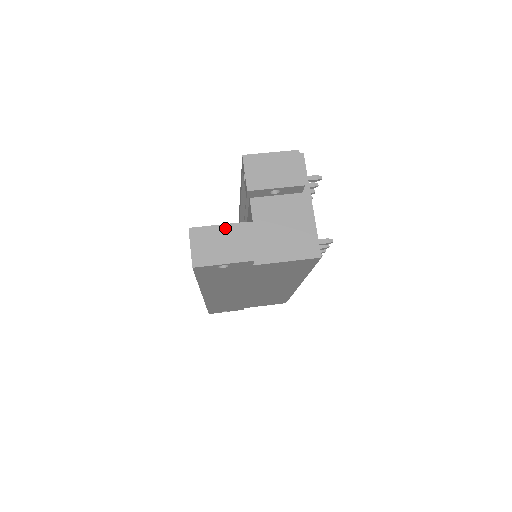
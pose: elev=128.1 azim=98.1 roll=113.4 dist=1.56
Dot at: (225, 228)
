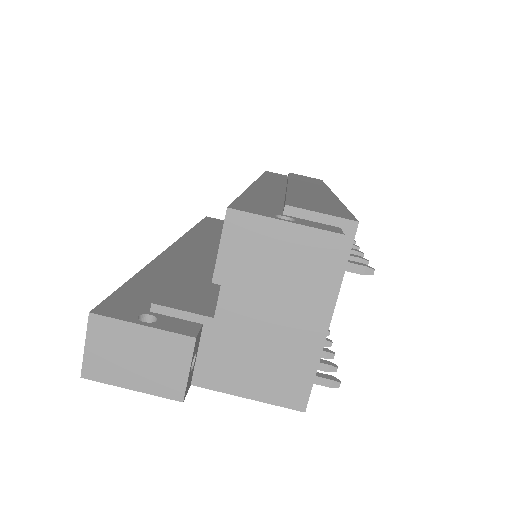
Dot at: (151, 334)
